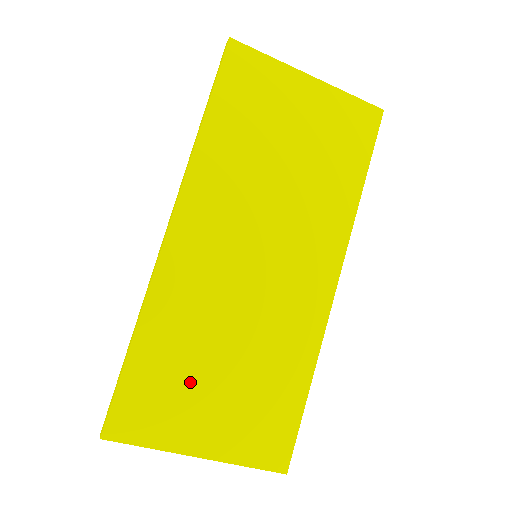
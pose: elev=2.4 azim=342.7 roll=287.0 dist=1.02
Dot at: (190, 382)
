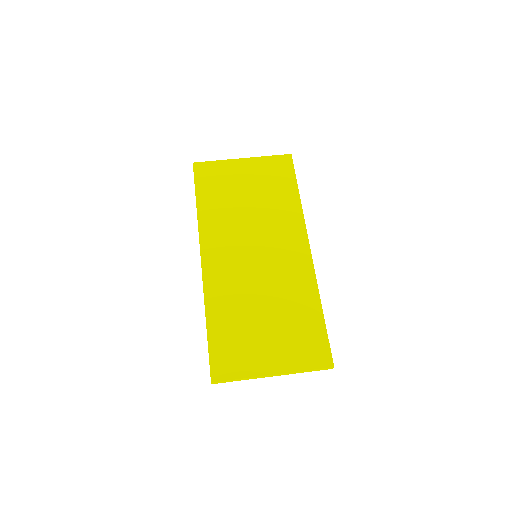
Dot at: (248, 334)
